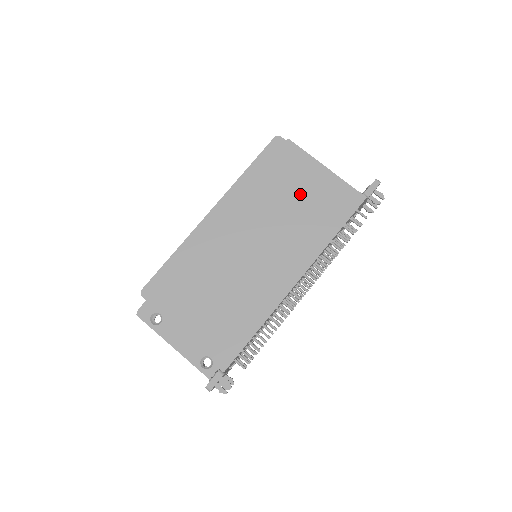
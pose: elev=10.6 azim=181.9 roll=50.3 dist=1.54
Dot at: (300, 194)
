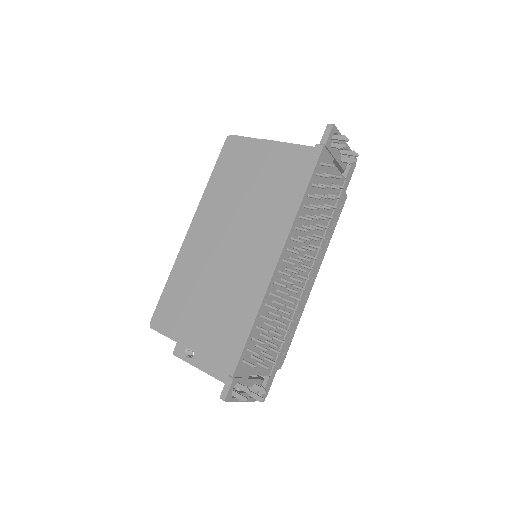
Dot at: (260, 175)
